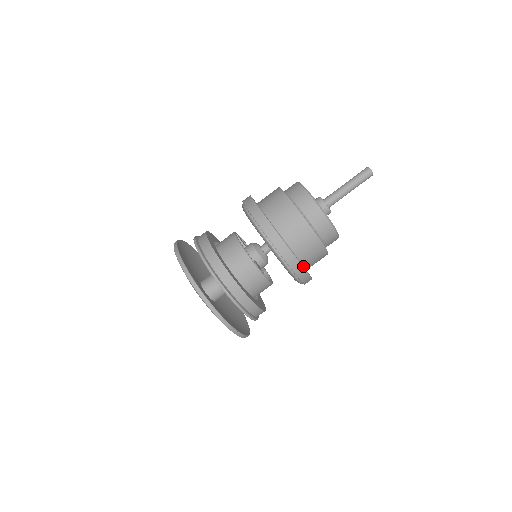
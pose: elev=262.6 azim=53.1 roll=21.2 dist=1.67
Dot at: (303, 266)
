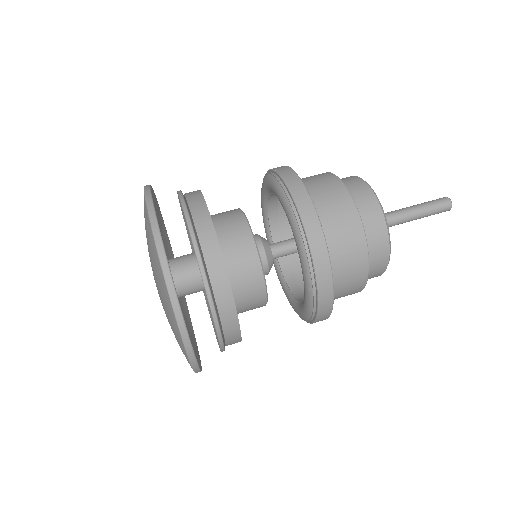
Dot at: occluded
